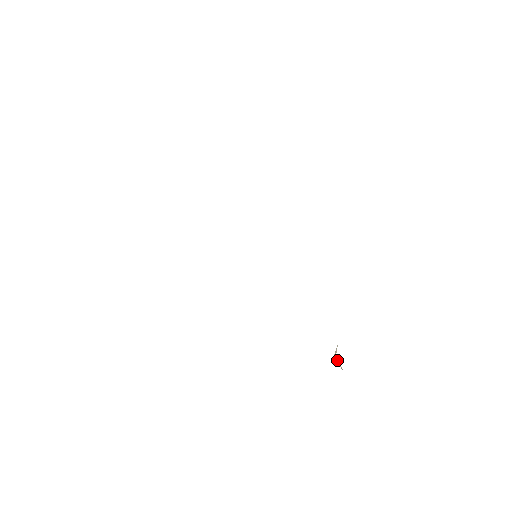
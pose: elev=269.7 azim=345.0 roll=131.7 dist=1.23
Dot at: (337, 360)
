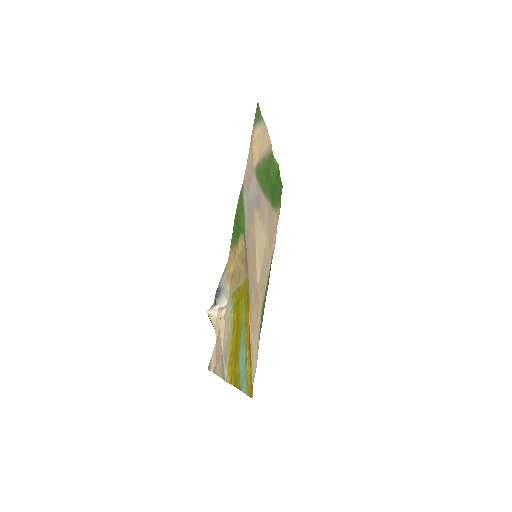
Dot at: (216, 319)
